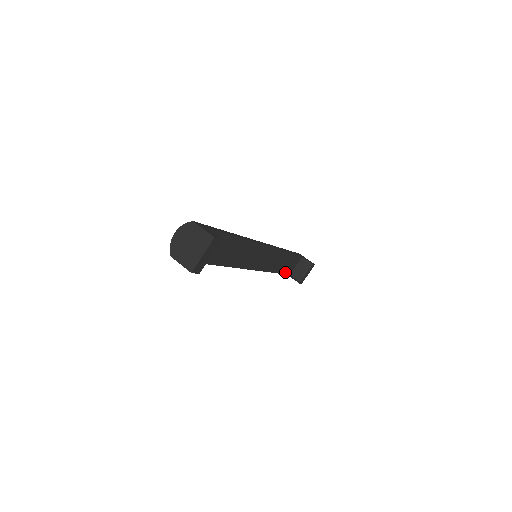
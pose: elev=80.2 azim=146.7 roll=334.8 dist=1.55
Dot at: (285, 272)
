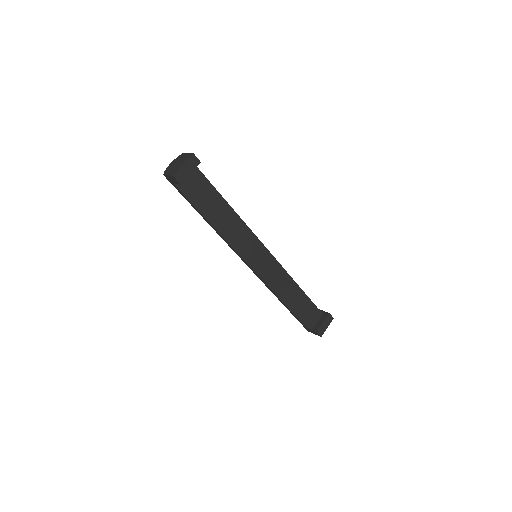
Dot at: (302, 320)
